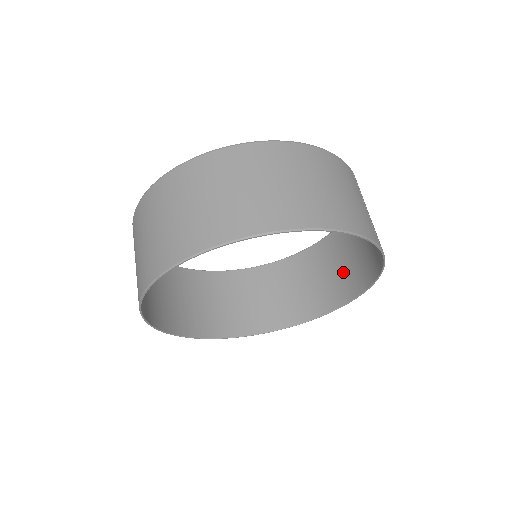
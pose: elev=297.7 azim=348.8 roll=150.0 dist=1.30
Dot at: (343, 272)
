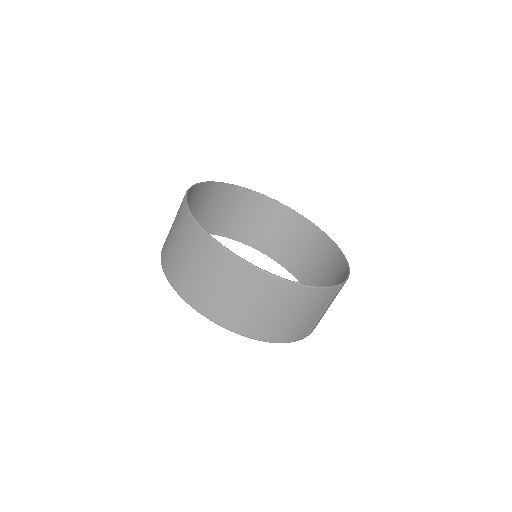
Dot at: (319, 275)
